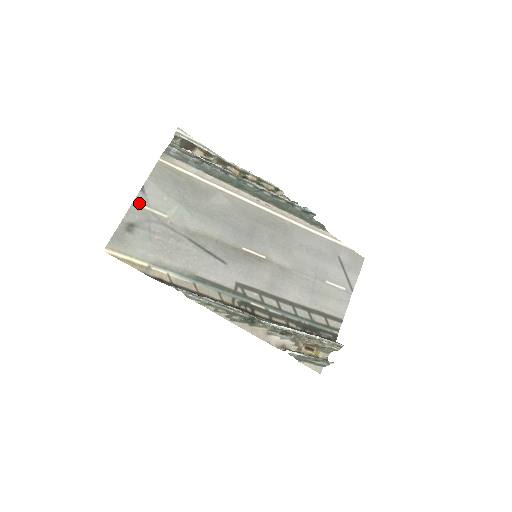
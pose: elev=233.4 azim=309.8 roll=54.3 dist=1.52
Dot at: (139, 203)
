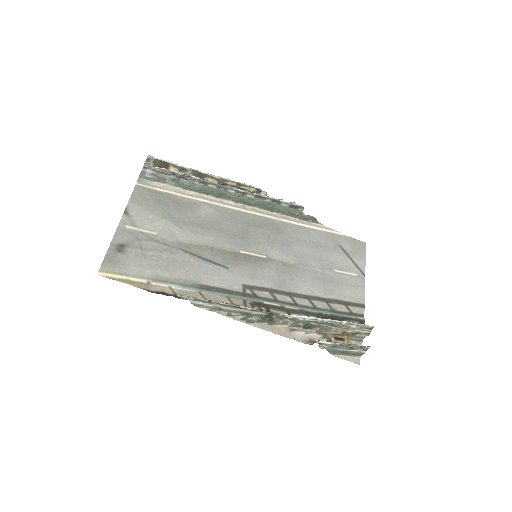
Dot at: (125, 225)
